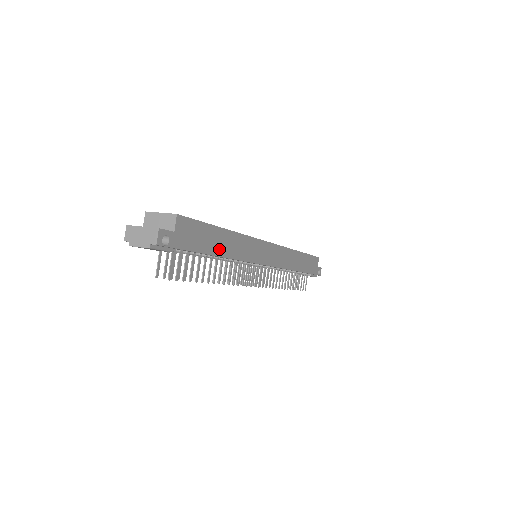
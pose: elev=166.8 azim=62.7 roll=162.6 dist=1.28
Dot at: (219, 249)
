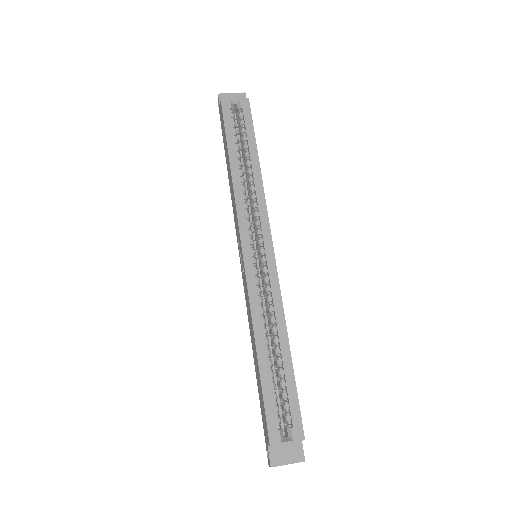
Dot at: occluded
